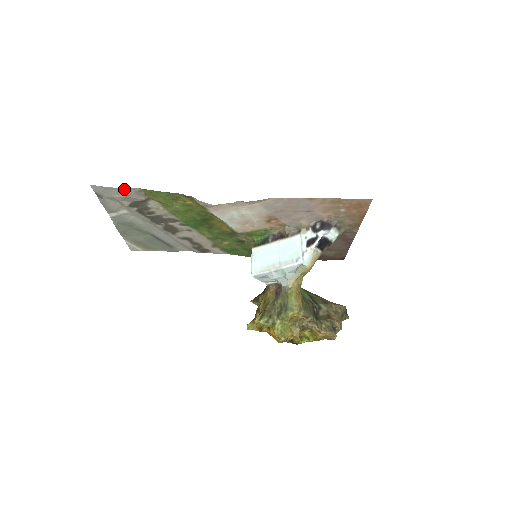
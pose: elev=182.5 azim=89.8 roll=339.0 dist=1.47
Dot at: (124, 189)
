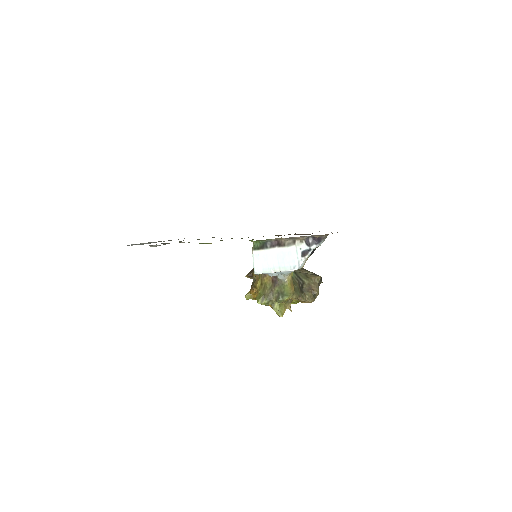
Dot at: (157, 245)
